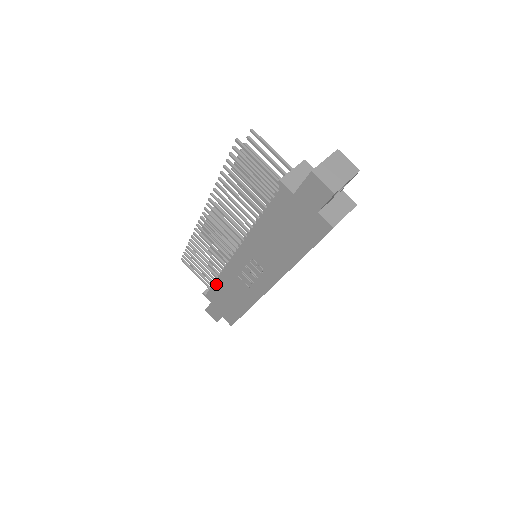
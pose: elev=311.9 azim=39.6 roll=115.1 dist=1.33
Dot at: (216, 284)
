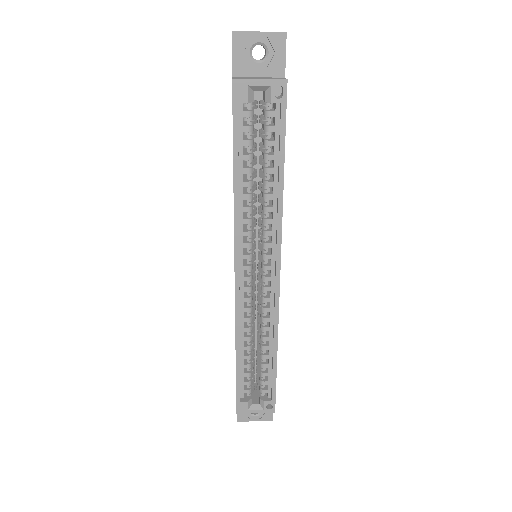
Dot at: occluded
